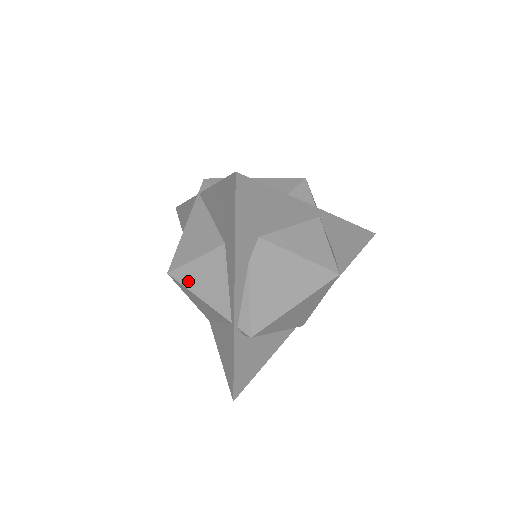
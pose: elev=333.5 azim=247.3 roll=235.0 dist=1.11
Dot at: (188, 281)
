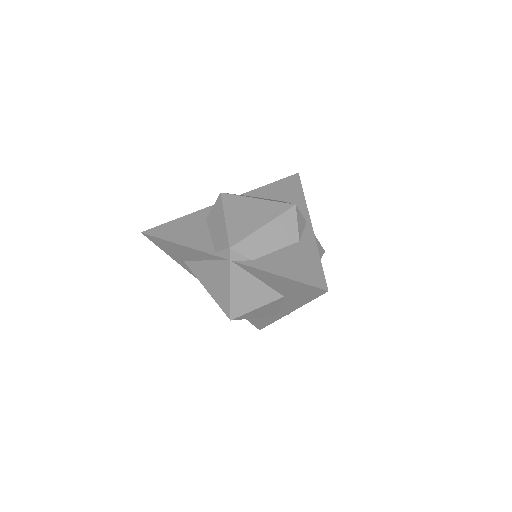
Dot at: (248, 317)
